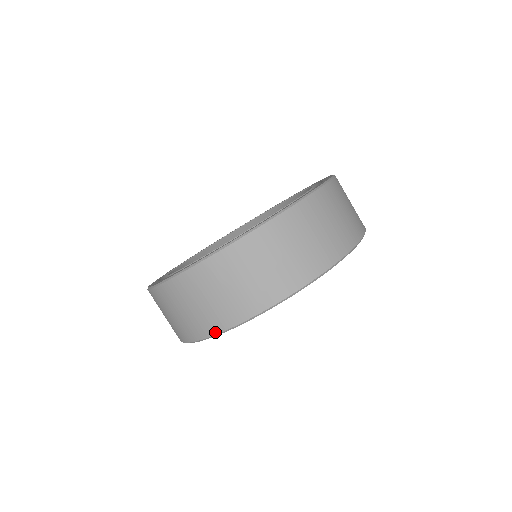
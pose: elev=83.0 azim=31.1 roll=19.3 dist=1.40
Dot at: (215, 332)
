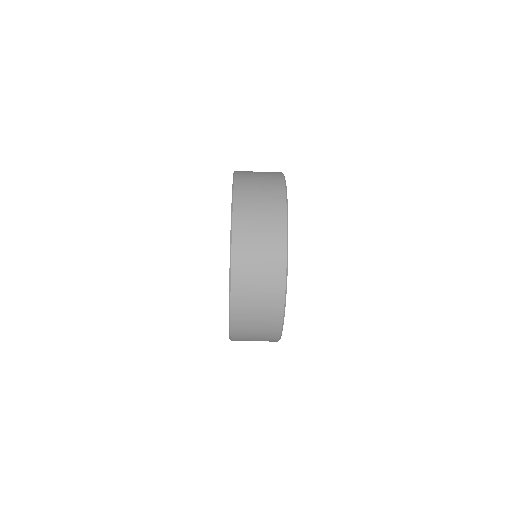
Dot at: (279, 332)
